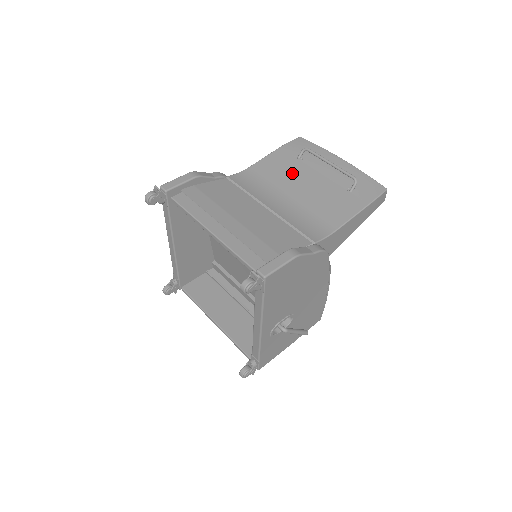
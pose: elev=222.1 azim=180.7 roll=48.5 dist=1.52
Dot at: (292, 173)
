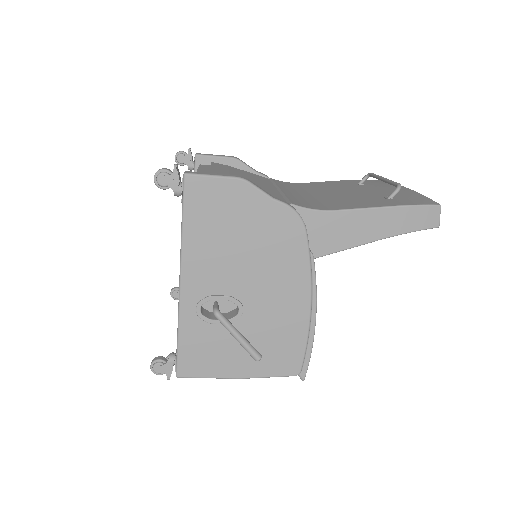
Dot at: (339, 187)
